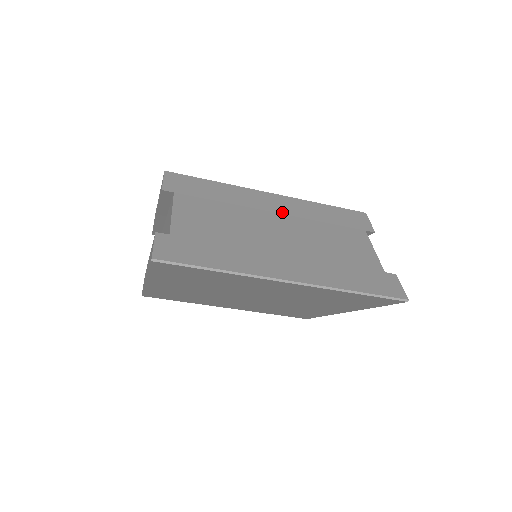
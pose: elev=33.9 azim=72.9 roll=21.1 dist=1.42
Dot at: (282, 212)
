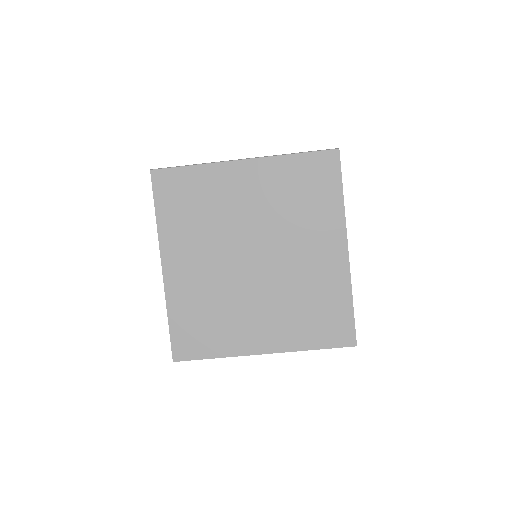
Dot at: occluded
